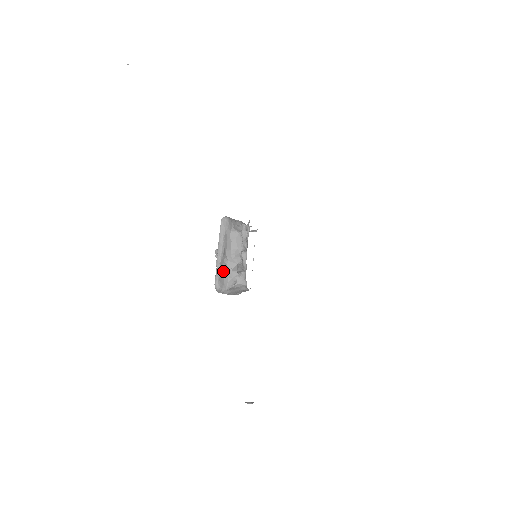
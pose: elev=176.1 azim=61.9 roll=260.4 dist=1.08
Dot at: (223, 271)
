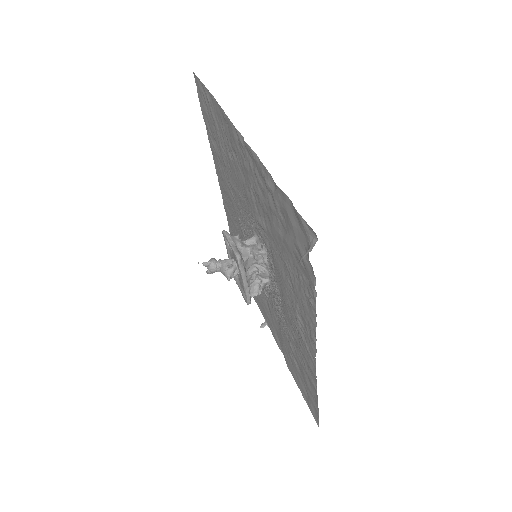
Dot at: occluded
